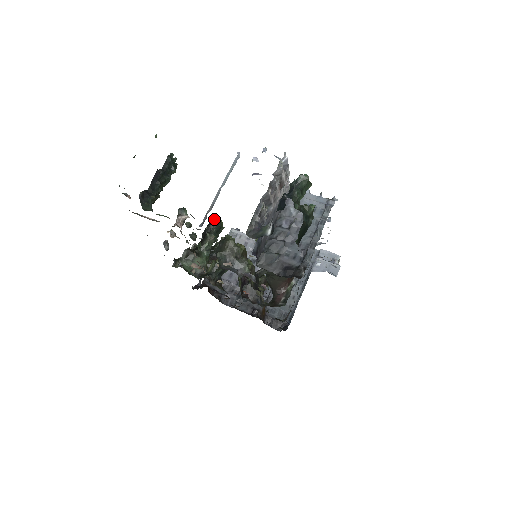
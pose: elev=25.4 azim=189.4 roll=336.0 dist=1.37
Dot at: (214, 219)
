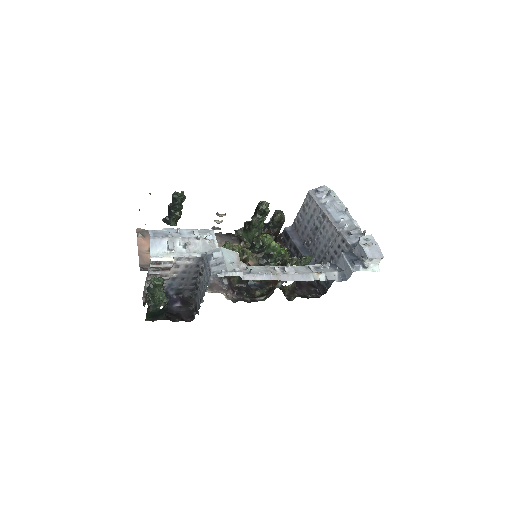
Dot at: (260, 203)
